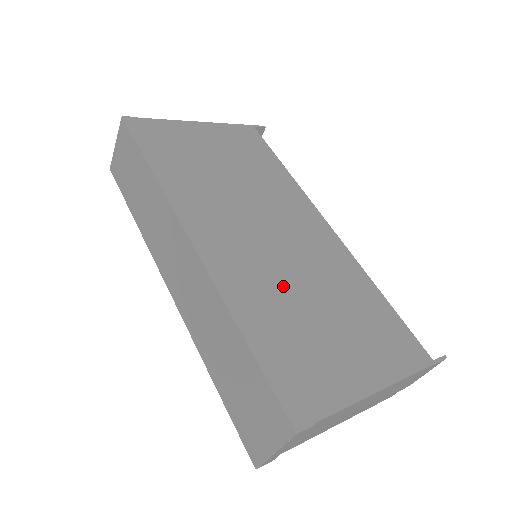
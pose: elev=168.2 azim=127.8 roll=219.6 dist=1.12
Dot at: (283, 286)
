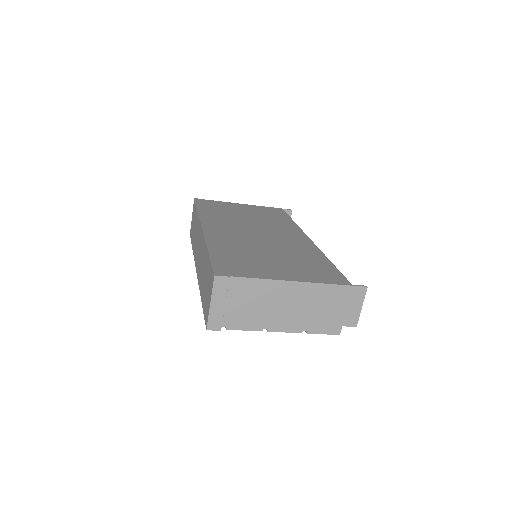
Dot at: (251, 246)
